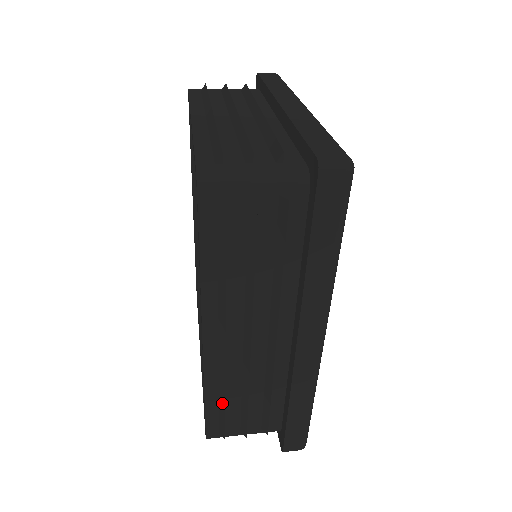
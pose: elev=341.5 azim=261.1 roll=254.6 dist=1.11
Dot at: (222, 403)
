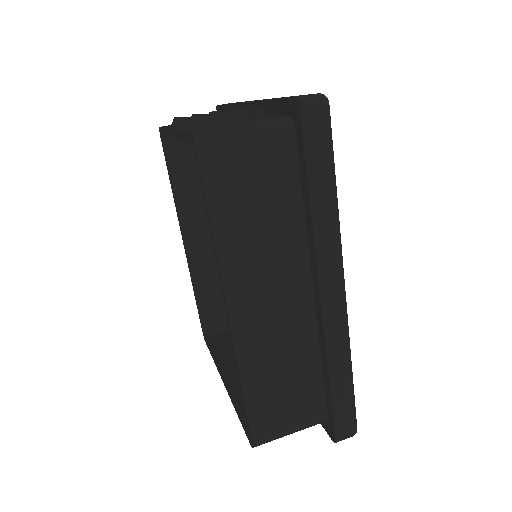
Dot at: (261, 391)
